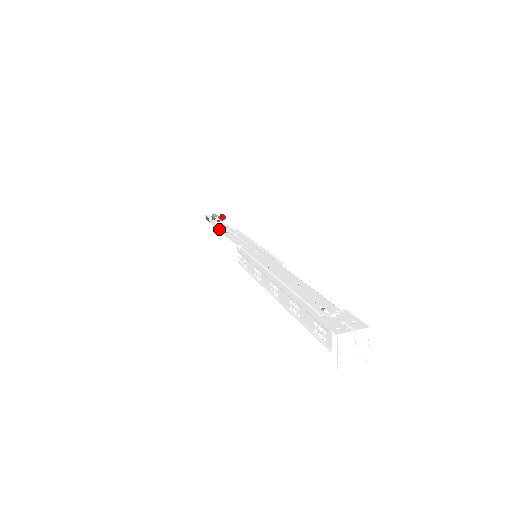
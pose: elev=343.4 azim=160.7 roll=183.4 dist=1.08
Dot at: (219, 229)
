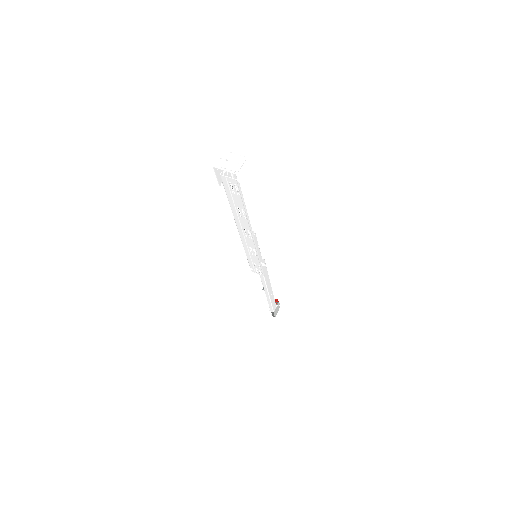
Dot at: (268, 299)
